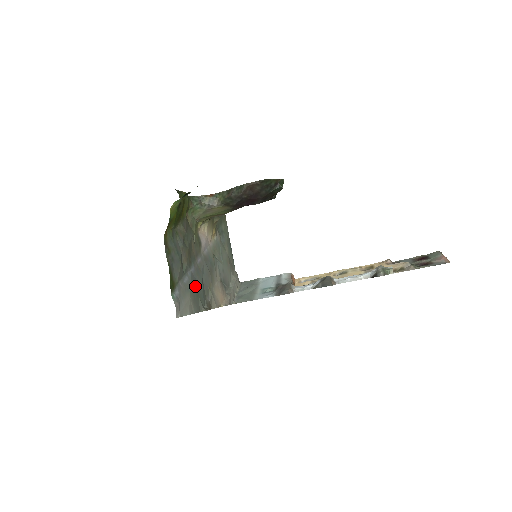
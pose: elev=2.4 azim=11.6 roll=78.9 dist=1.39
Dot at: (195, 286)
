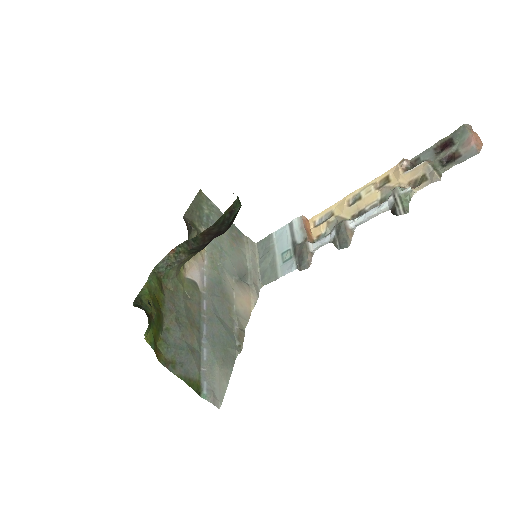
Dot at: (217, 343)
